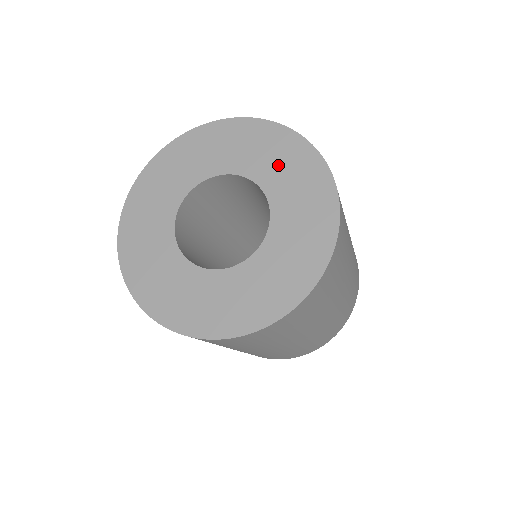
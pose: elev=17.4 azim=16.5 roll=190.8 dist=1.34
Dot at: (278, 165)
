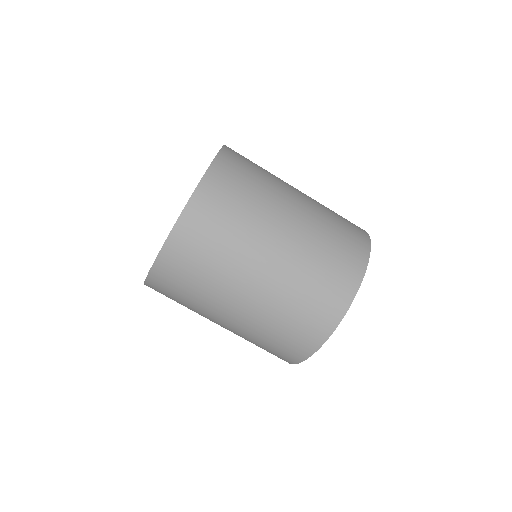
Dot at: occluded
